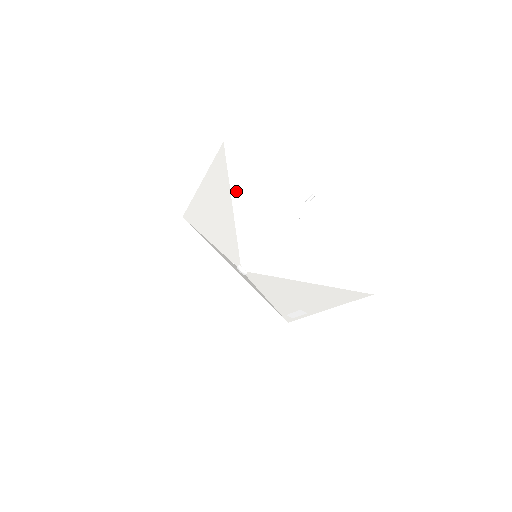
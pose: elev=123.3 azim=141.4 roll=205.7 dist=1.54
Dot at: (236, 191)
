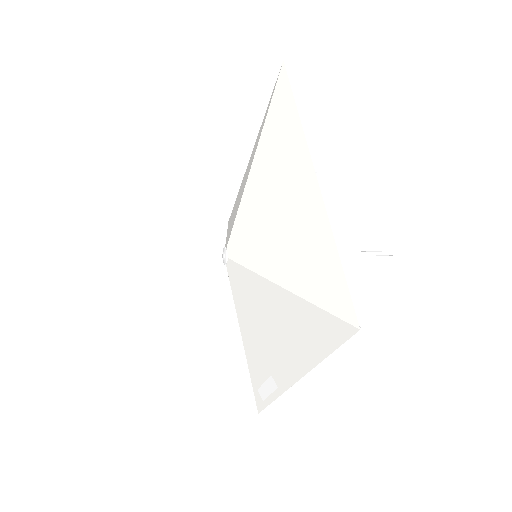
Dot at: (267, 130)
